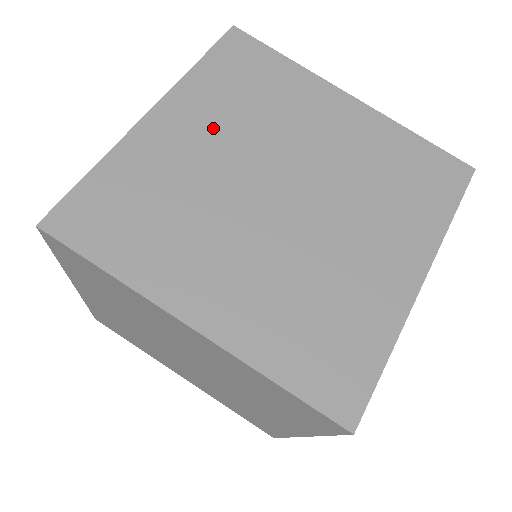
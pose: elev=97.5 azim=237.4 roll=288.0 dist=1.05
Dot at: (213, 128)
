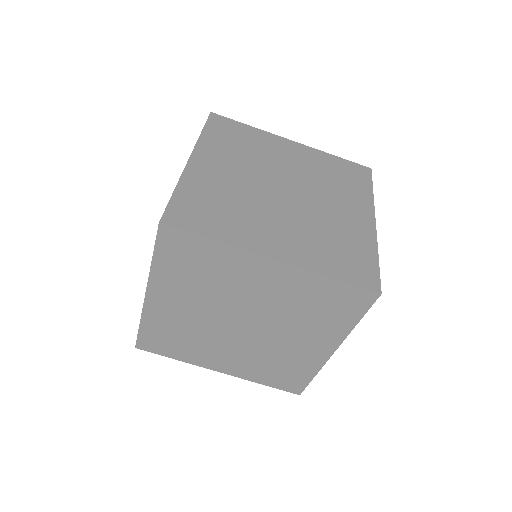
Dot at: (186, 298)
